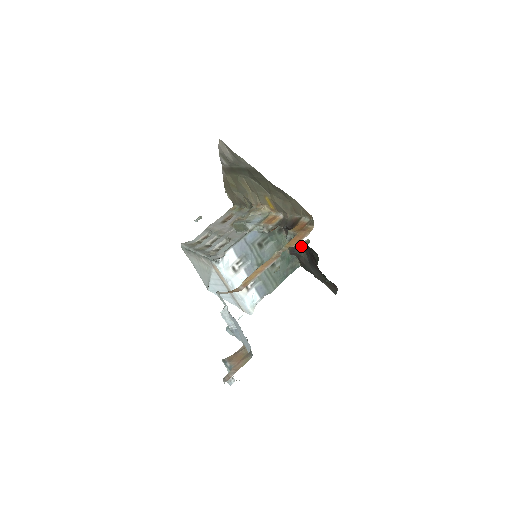
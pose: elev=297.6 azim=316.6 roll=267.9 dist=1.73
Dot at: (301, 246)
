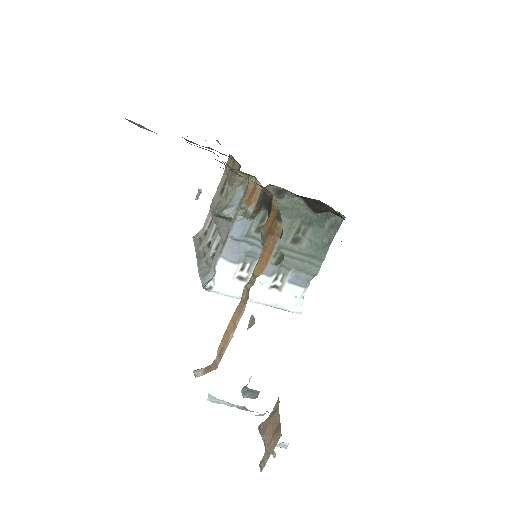
Dot at: (322, 203)
